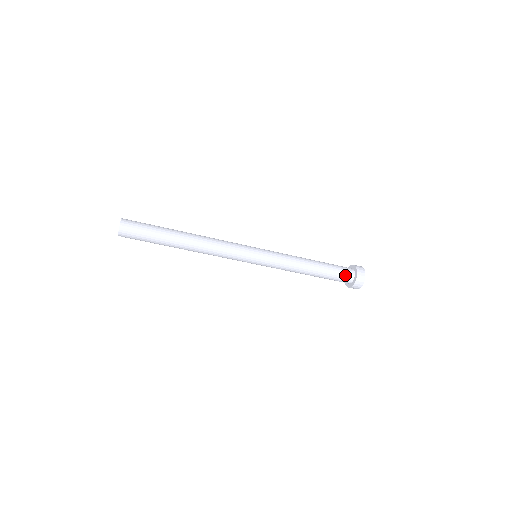
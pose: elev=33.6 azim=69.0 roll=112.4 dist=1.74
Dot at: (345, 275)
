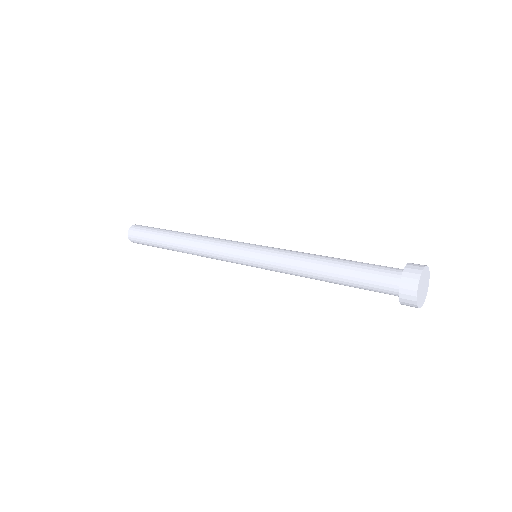
Dot at: (383, 279)
